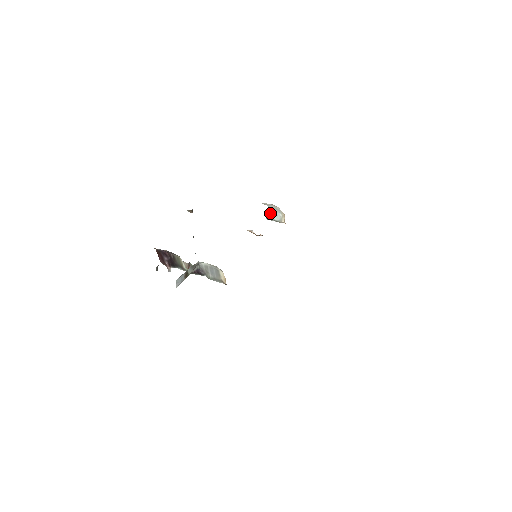
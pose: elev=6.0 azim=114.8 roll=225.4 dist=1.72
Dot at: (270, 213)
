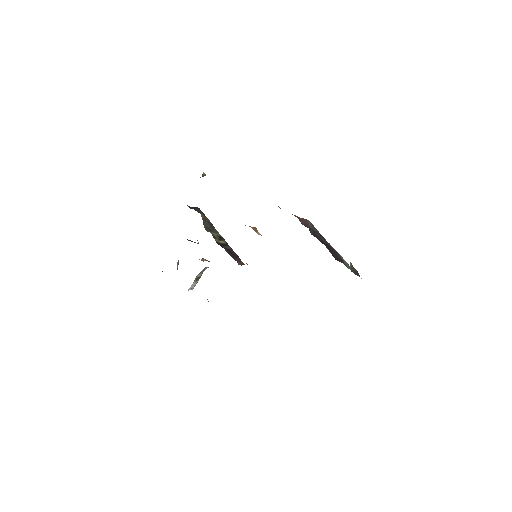
Dot at: occluded
